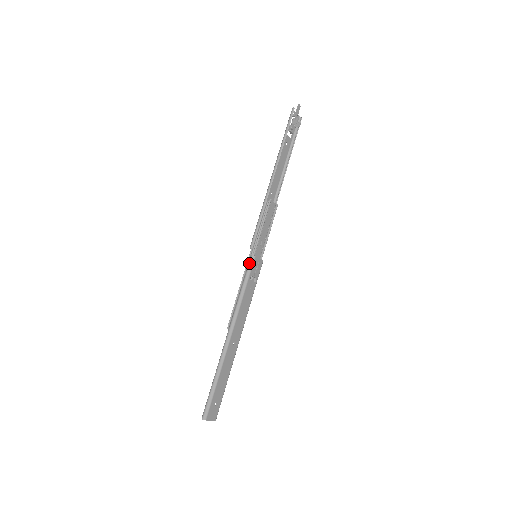
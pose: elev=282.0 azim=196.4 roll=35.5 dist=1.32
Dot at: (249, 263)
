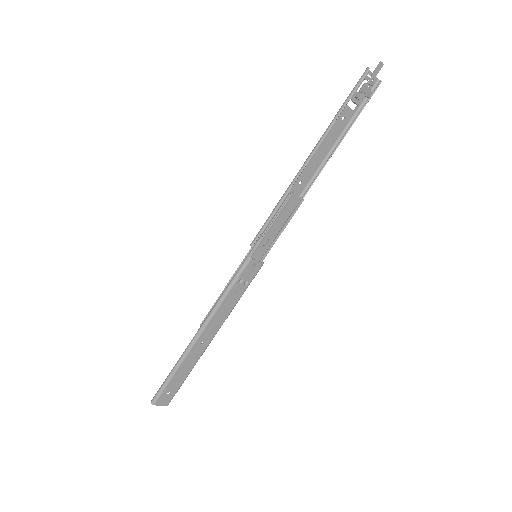
Dot at: (242, 264)
